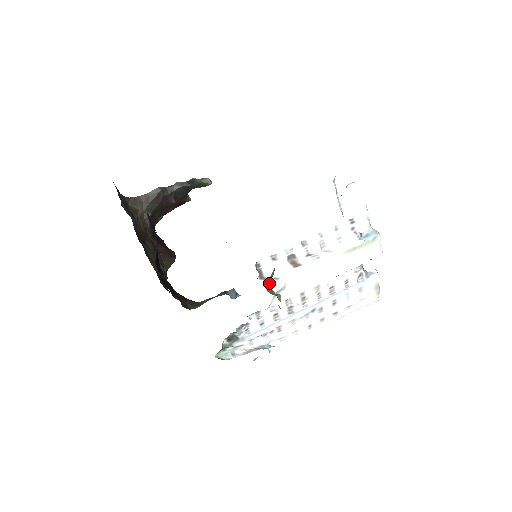
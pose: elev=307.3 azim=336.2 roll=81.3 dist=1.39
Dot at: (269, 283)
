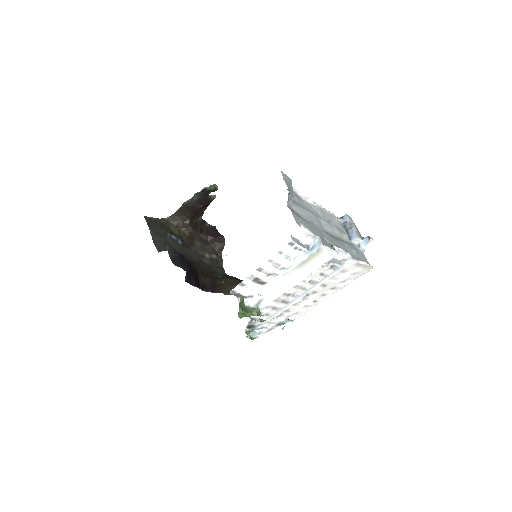
Dot at: (239, 309)
